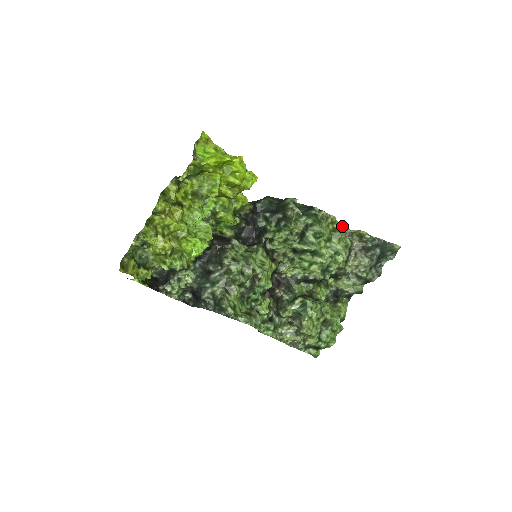
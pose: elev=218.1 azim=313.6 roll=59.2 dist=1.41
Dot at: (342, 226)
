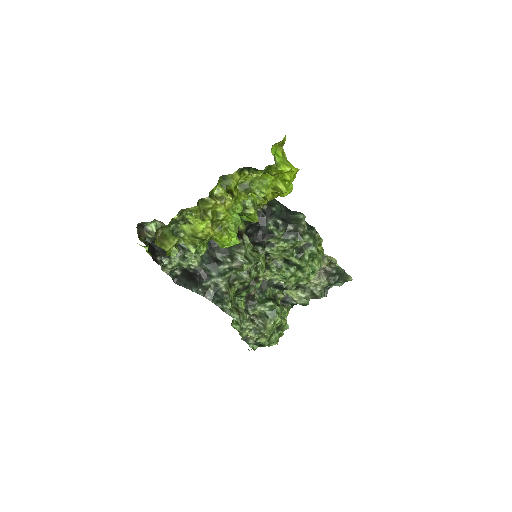
Dot at: (323, 250)
